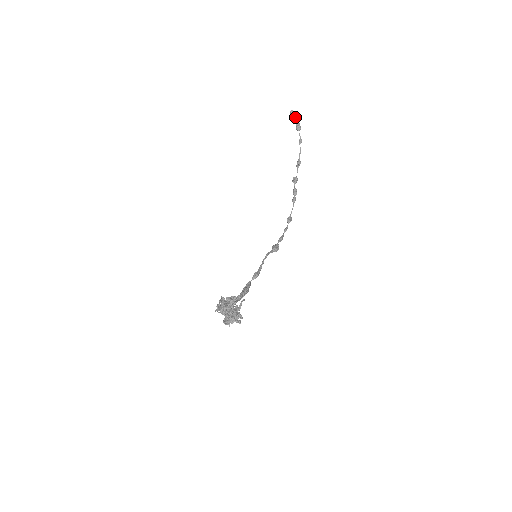
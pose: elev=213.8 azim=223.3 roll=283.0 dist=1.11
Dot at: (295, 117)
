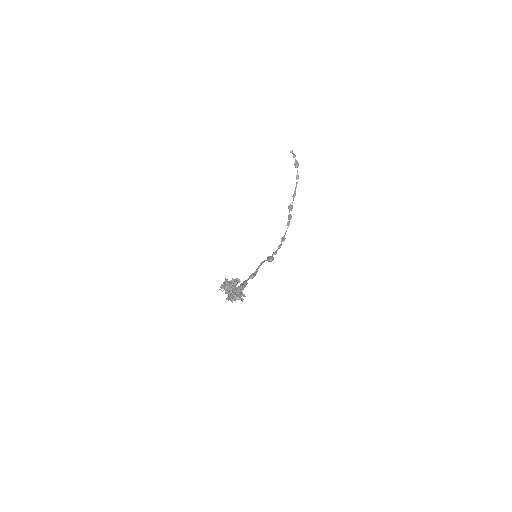
Dot at: (294, 156)
